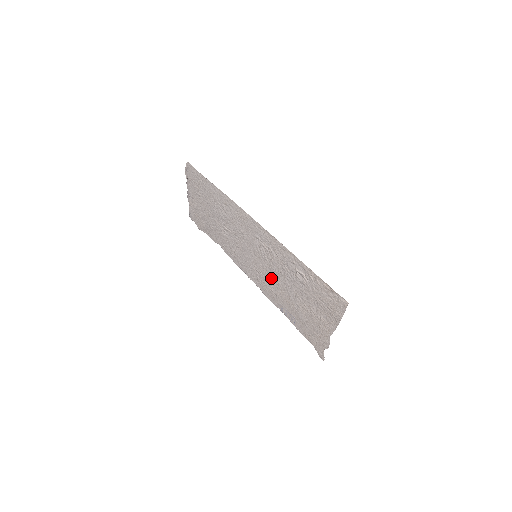
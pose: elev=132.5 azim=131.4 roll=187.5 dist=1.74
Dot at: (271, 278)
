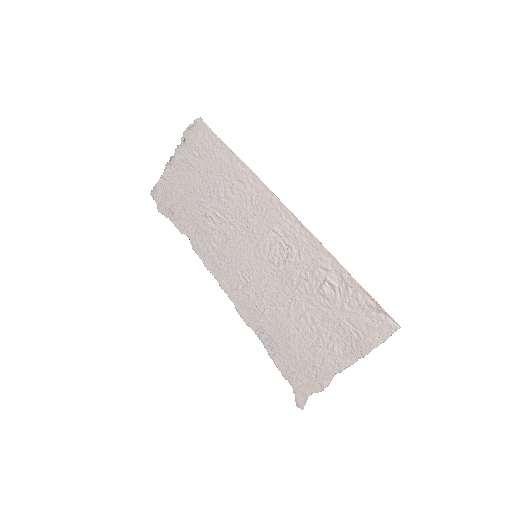
Dot at: (267, 288)
